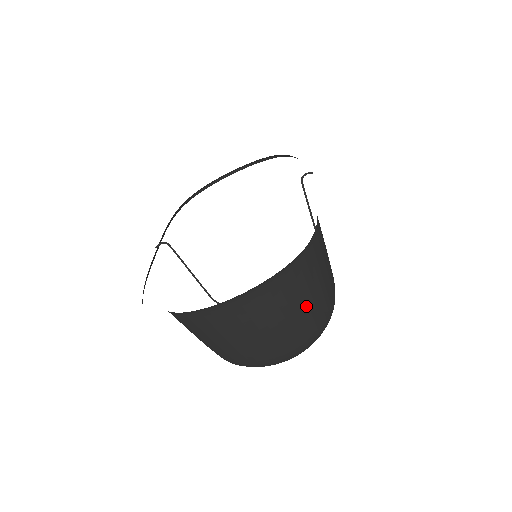
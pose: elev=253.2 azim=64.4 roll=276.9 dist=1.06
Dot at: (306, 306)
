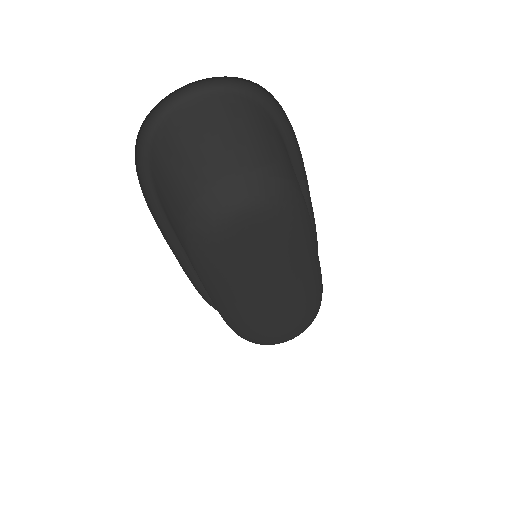
Dot at: (252, 133)
